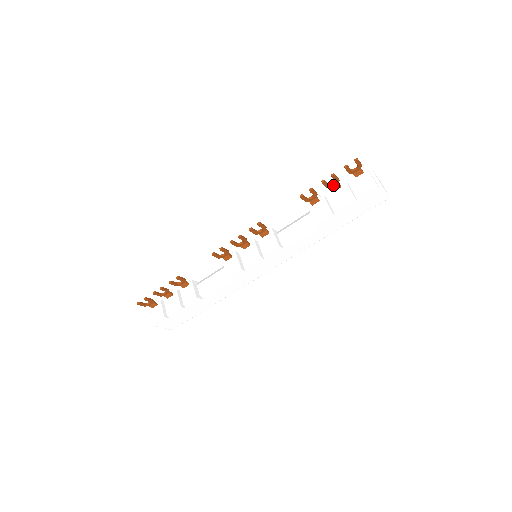
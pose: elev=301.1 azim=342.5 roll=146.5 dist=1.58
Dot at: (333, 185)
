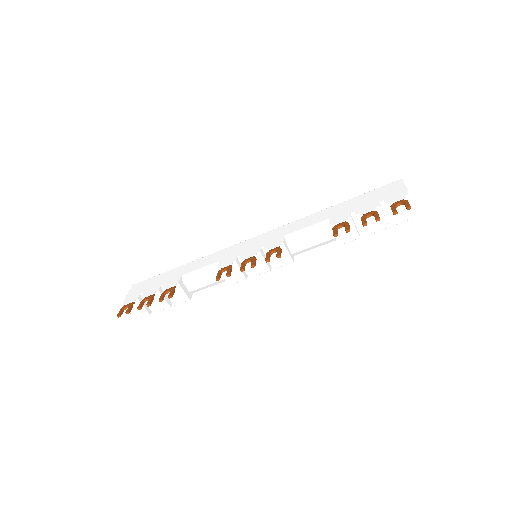
Dot at: (369, 216)
